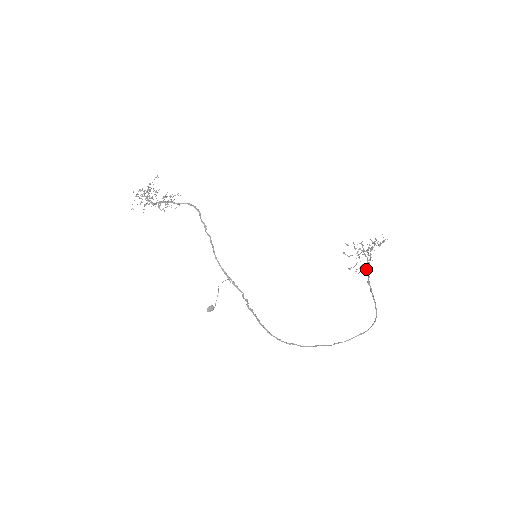
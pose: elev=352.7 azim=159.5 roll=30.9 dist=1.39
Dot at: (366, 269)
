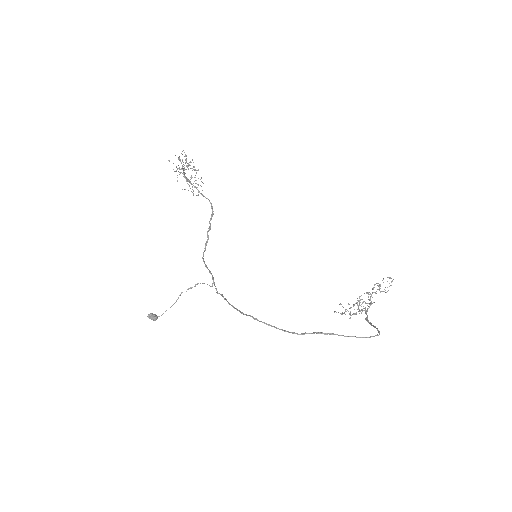
Dot at: occluded
